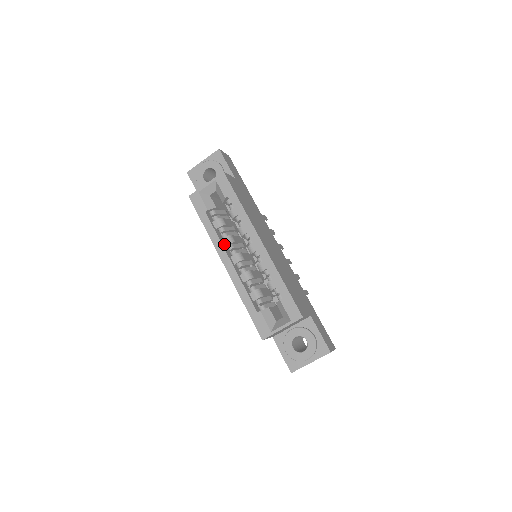
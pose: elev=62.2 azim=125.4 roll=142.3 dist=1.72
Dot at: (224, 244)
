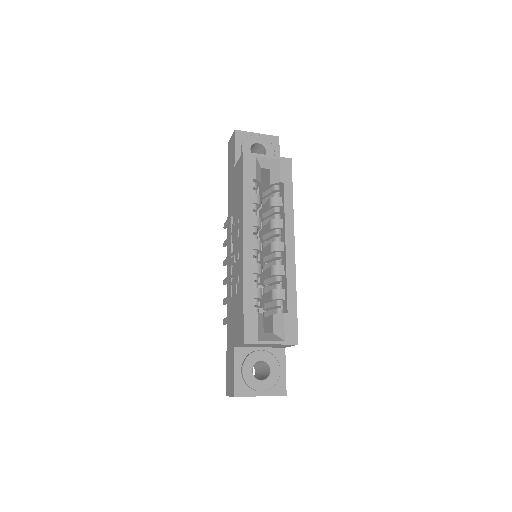
Dot at: (252, 222)
